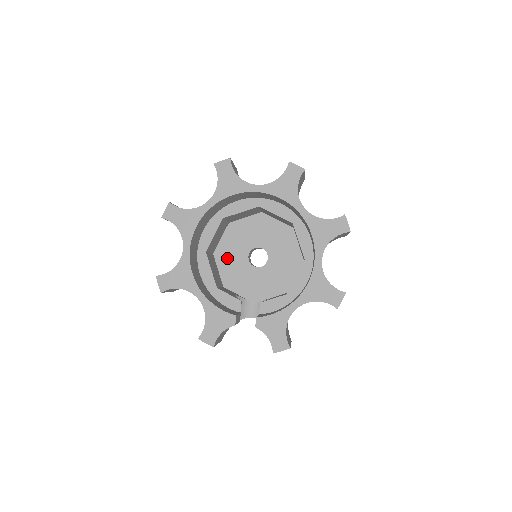
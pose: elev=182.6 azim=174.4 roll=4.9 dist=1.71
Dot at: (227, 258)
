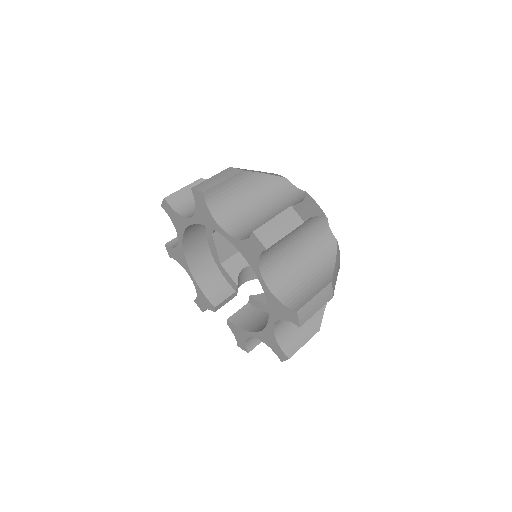
Dot at: occluded
